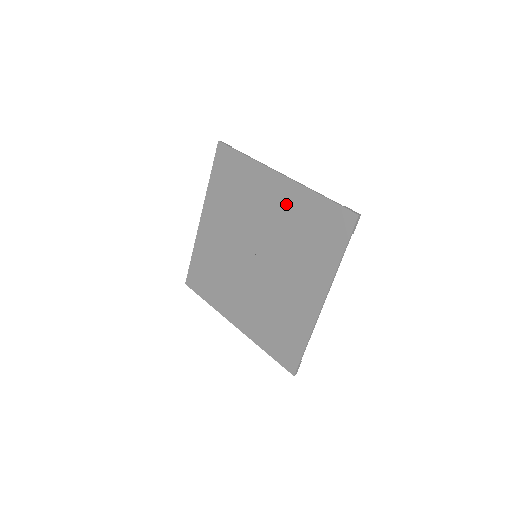
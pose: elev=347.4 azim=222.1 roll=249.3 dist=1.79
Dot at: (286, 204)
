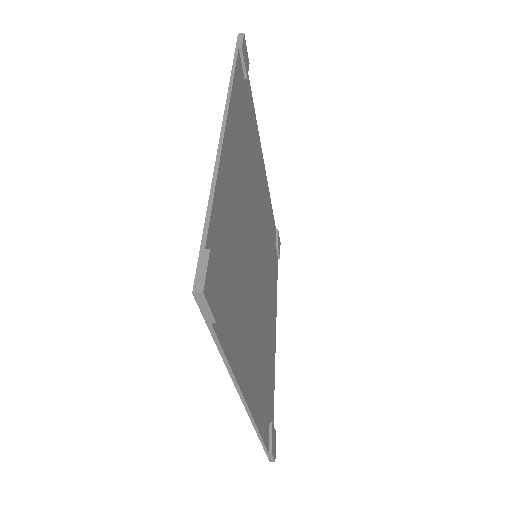
Dot at: occluded
